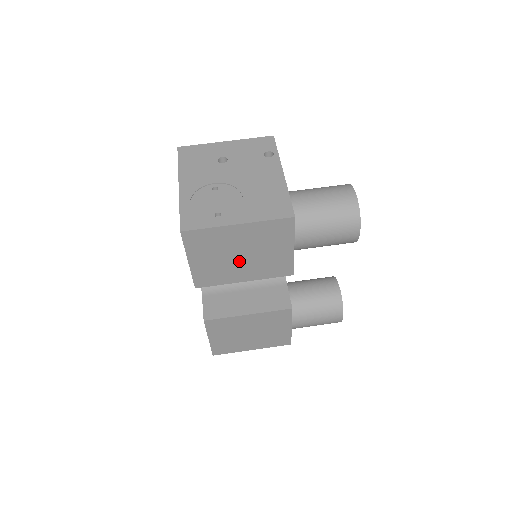
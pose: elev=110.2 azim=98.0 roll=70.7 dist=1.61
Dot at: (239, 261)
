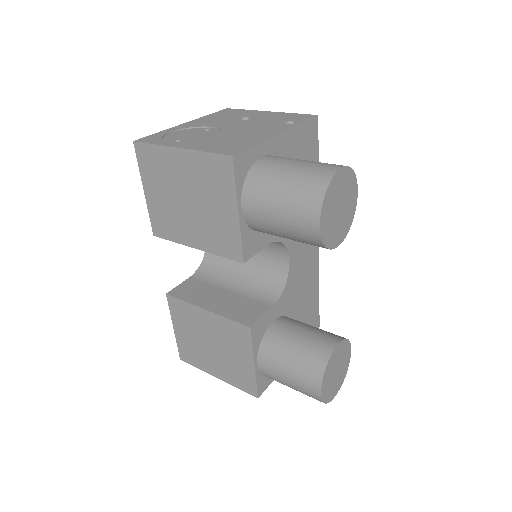
Dot at: (187, 210)
